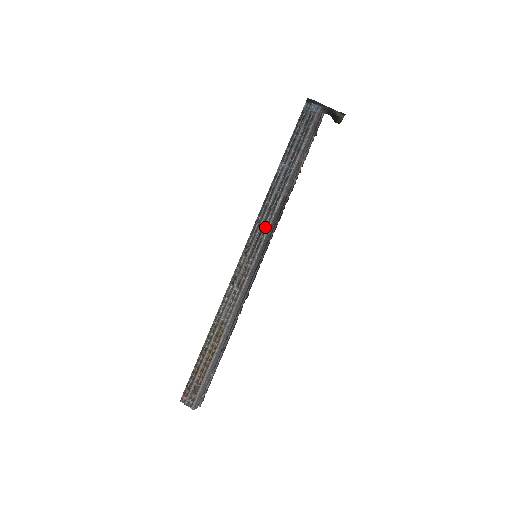
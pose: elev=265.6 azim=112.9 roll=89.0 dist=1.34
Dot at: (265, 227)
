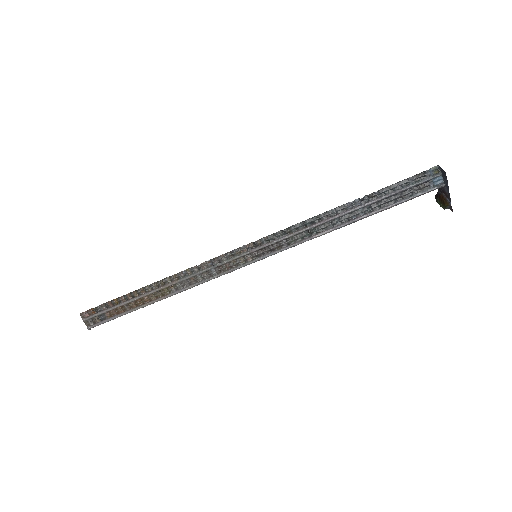
Dot at: (288, 243)
